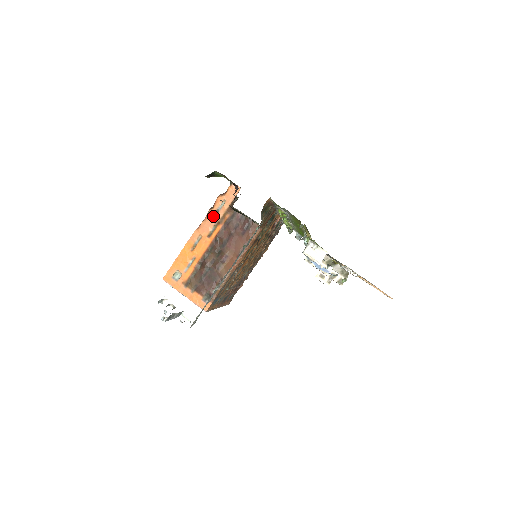
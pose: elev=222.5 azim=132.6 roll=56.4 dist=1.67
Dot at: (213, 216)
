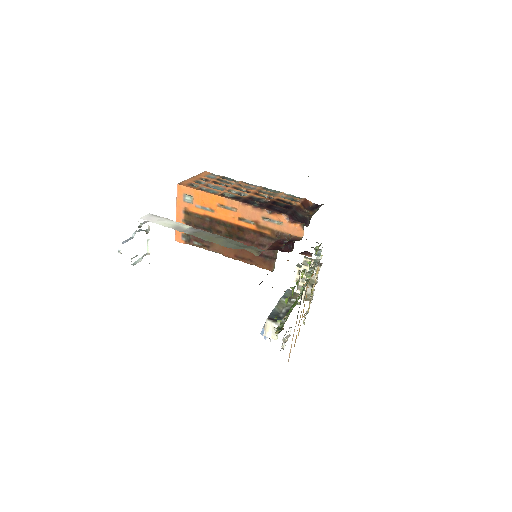
Dot at: (261, 217)
